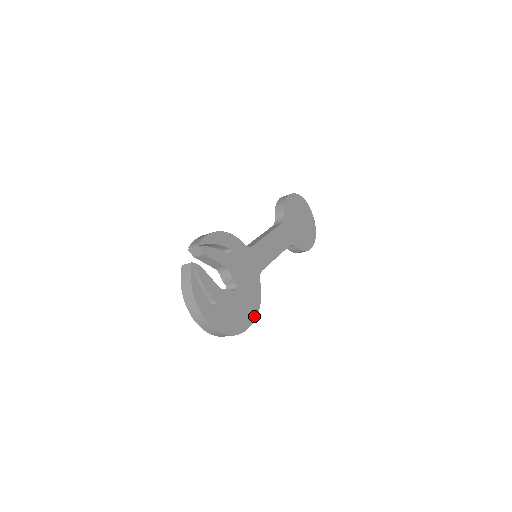
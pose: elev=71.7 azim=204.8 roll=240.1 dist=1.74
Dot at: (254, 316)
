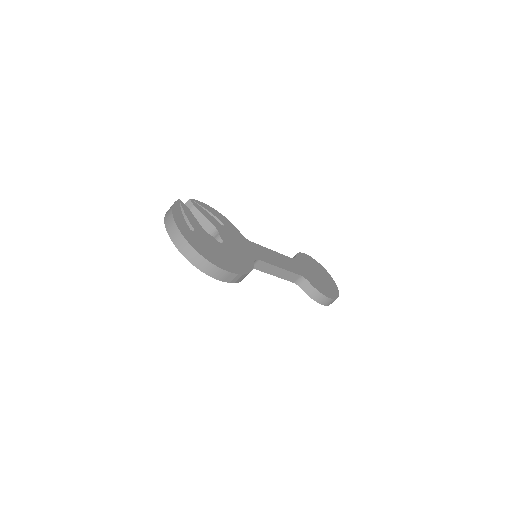
Dot at: (239, 272)
